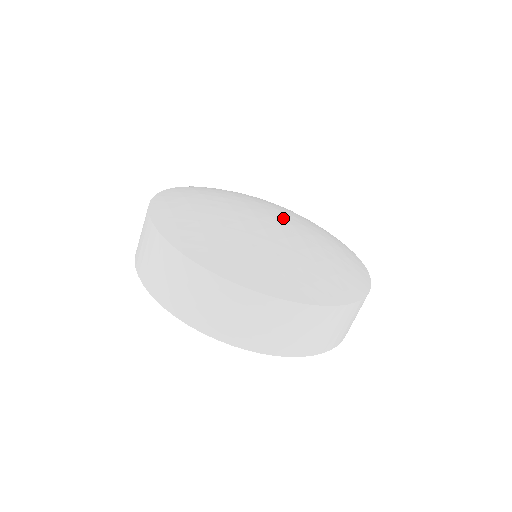
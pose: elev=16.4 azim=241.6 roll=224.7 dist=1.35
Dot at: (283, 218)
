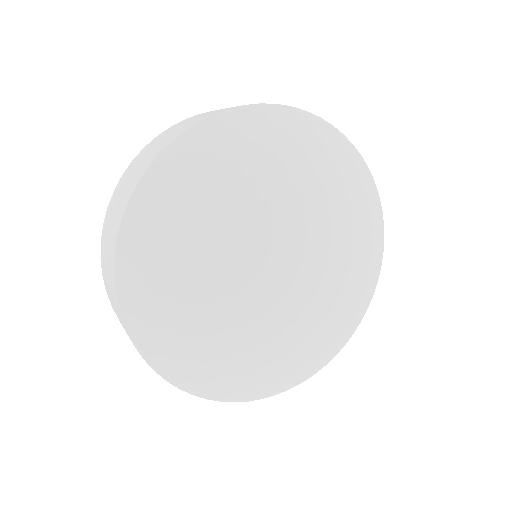
Dot at: (302, 264)
